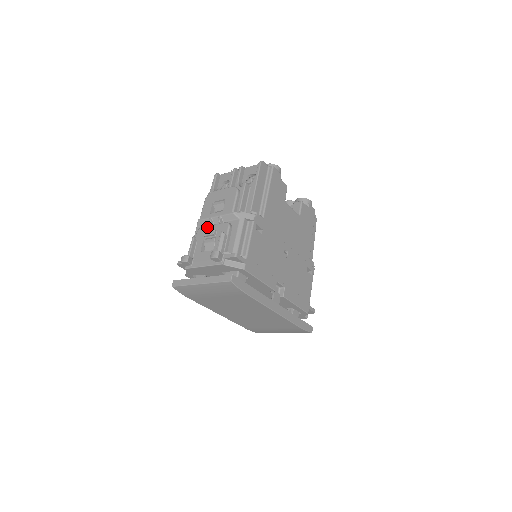
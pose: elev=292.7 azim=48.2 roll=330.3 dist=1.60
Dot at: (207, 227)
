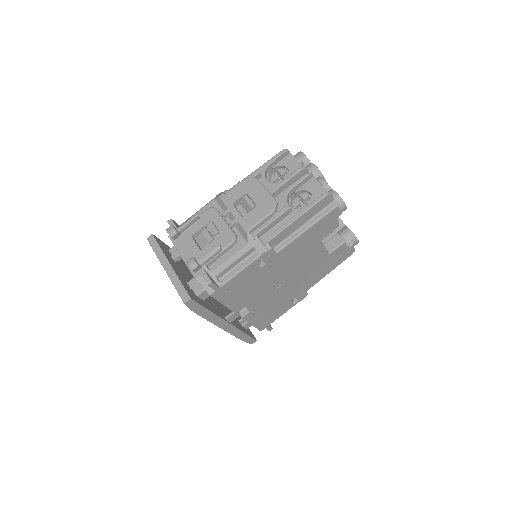
Dot at: (218, 216)
